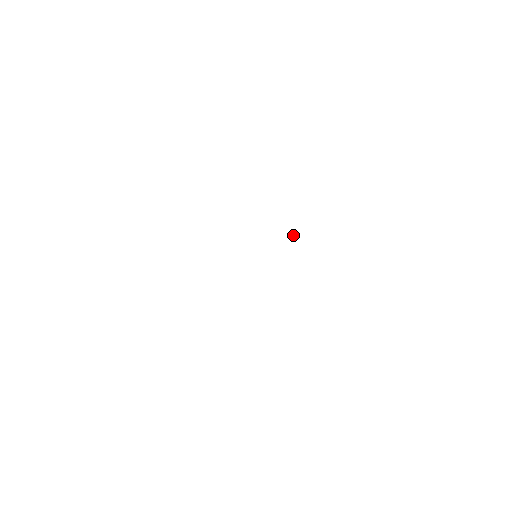
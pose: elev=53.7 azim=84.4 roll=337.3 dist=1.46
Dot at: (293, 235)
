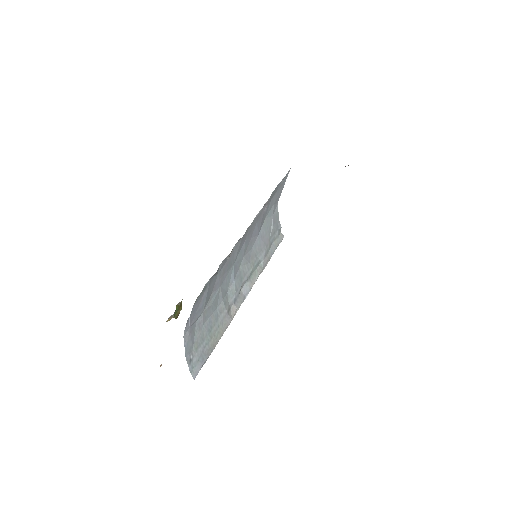
Dot at: (266, 205)
